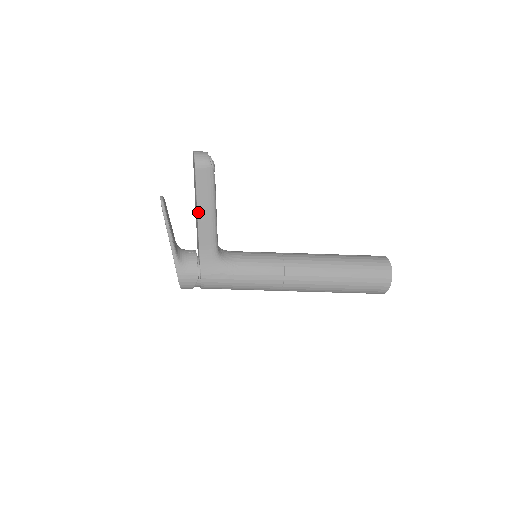
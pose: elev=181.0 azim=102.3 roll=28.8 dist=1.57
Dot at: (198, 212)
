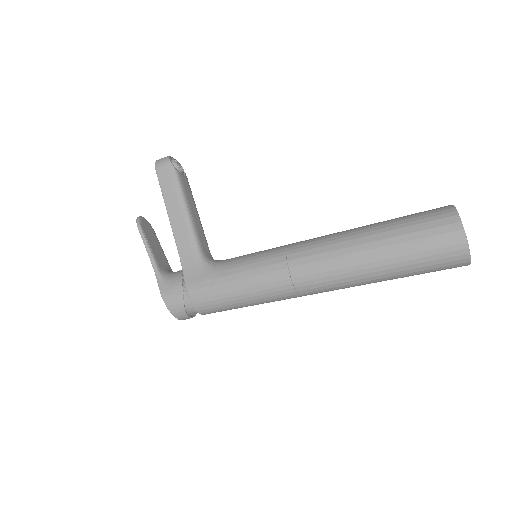
Dot at: (168, 213)
